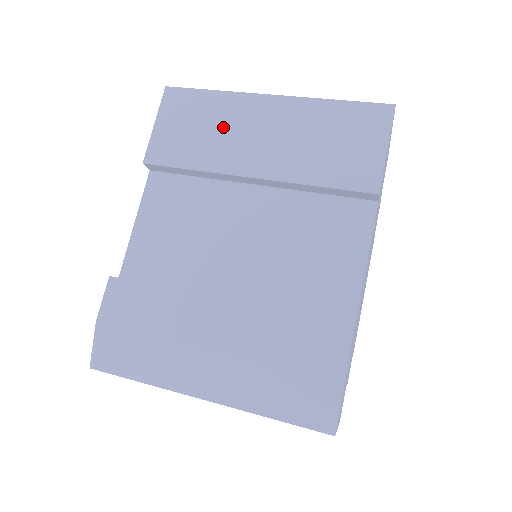
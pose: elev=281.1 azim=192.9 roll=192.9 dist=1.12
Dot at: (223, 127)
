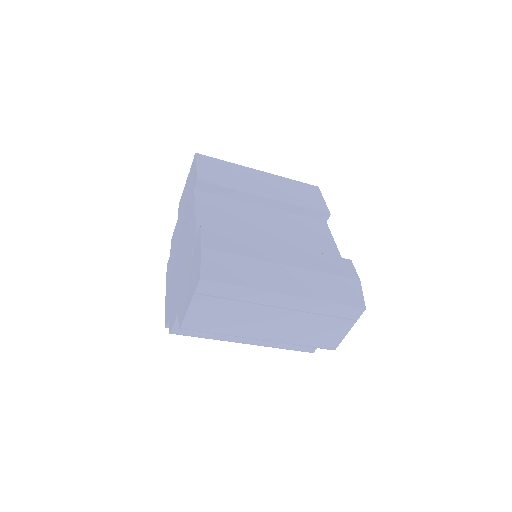
Dot at: (240, 176)
